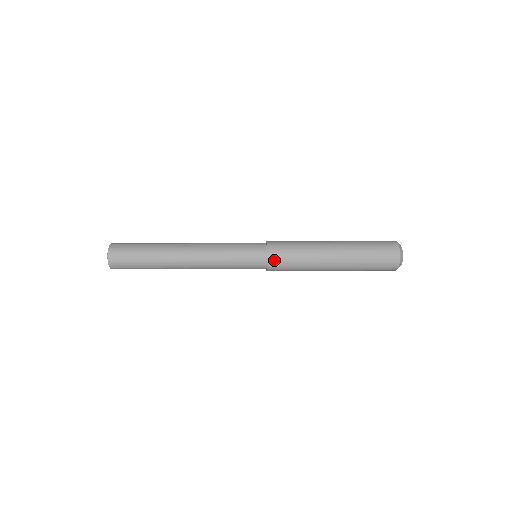
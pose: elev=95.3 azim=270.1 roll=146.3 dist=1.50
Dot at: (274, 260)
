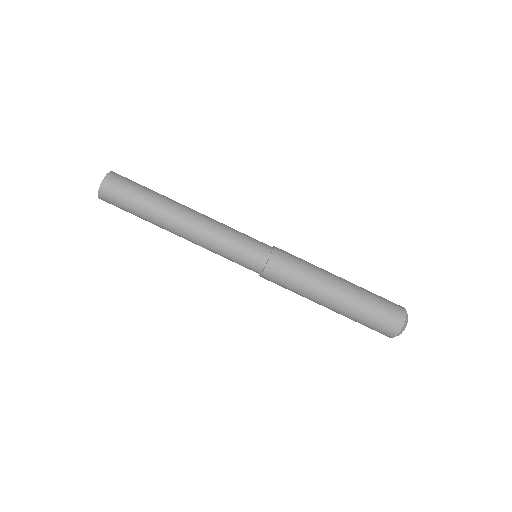
Dot at: (277, 261)
